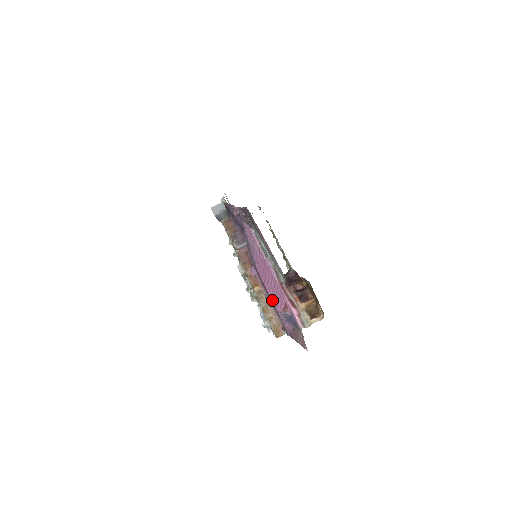
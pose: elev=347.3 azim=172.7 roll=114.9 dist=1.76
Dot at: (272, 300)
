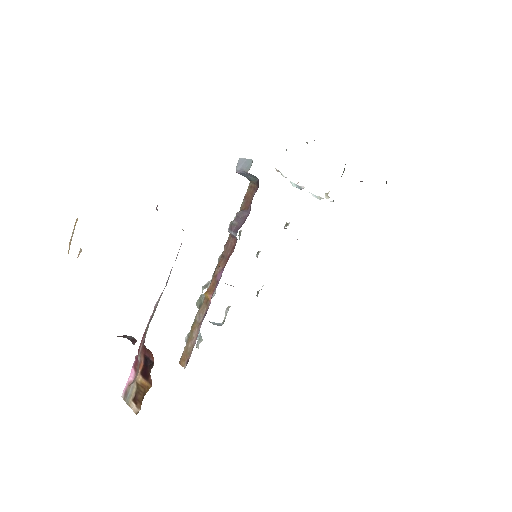
Dot at: occluded
